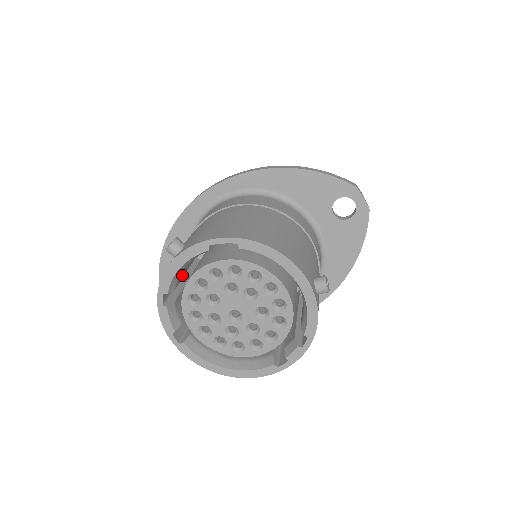
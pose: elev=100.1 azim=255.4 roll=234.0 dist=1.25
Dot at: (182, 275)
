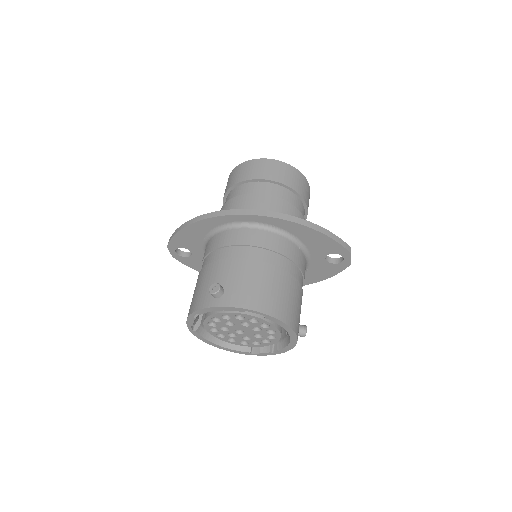
Dot at: occluded
